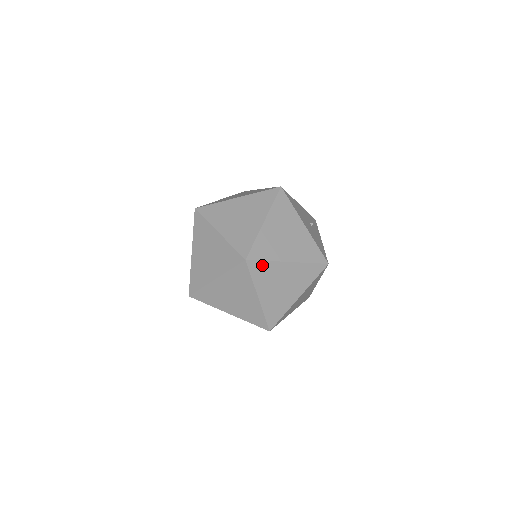
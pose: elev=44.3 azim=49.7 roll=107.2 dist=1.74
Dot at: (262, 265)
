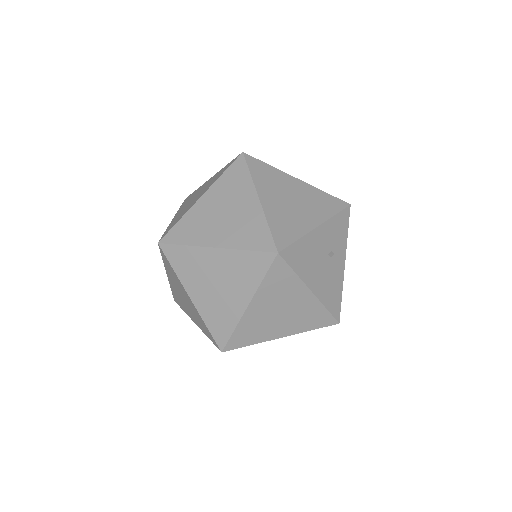
Dot at: (245, 346)
